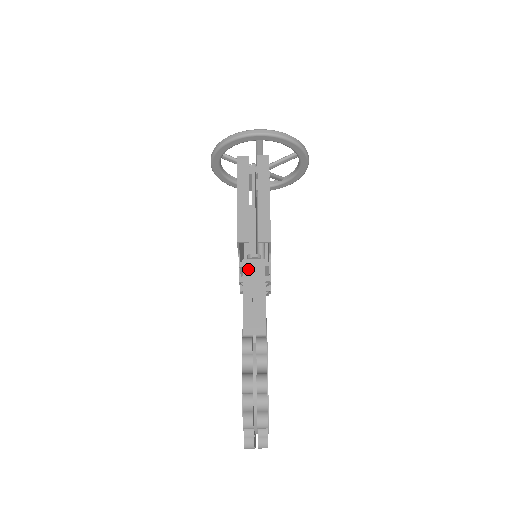
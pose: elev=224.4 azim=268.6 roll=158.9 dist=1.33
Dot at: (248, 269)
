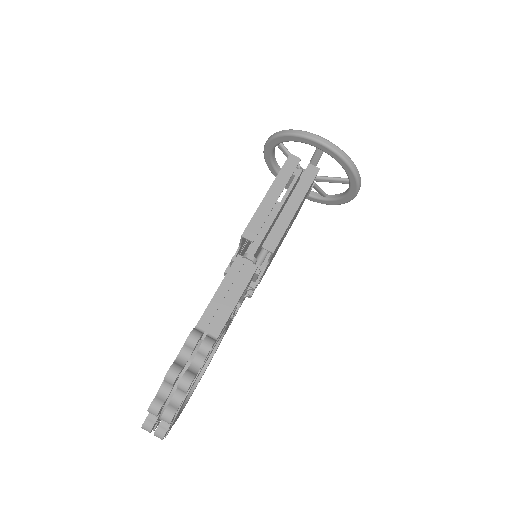
Dot at: (237, 267)
